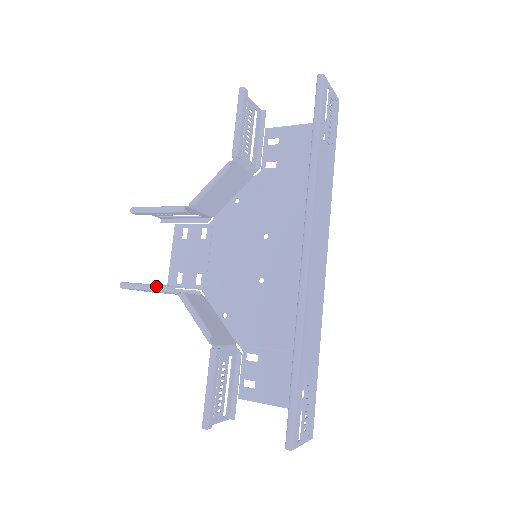
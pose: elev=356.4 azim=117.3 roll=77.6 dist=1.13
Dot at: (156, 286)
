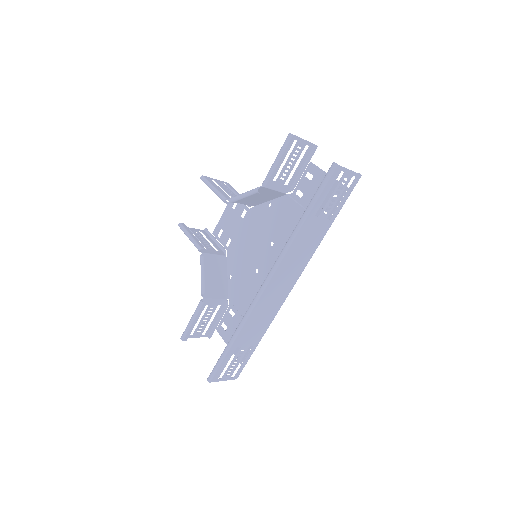
Dot at: (193, 240)
